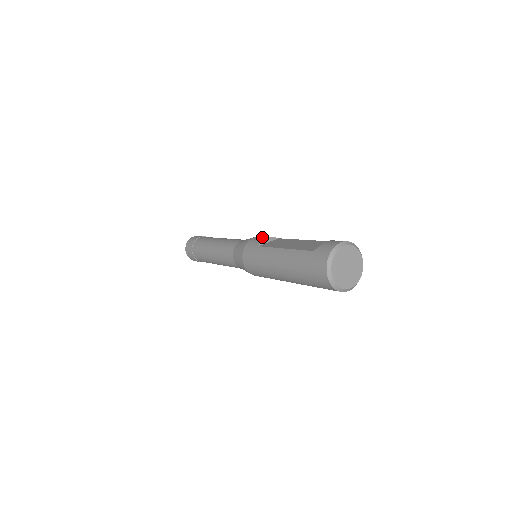
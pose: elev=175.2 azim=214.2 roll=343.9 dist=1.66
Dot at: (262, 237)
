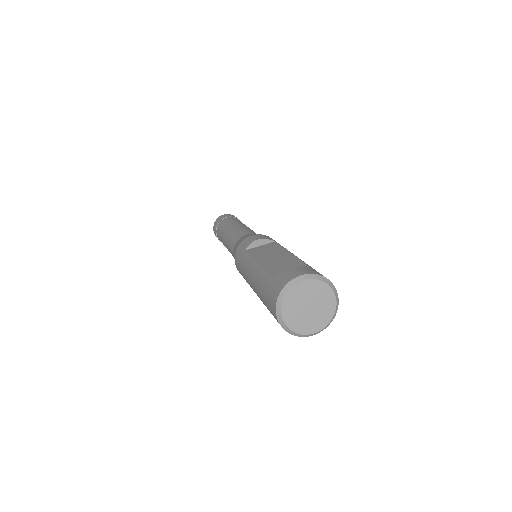
Dot at: (256, 238)
